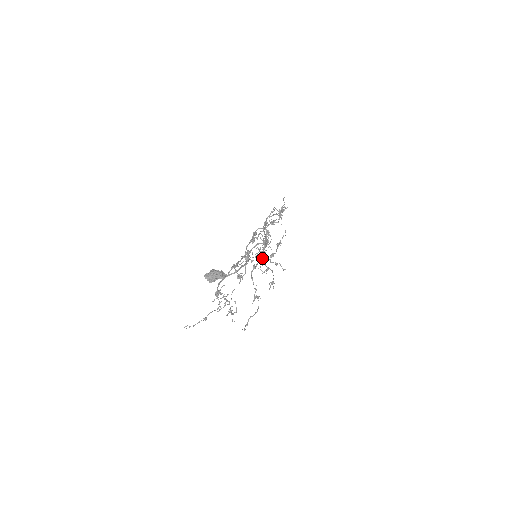
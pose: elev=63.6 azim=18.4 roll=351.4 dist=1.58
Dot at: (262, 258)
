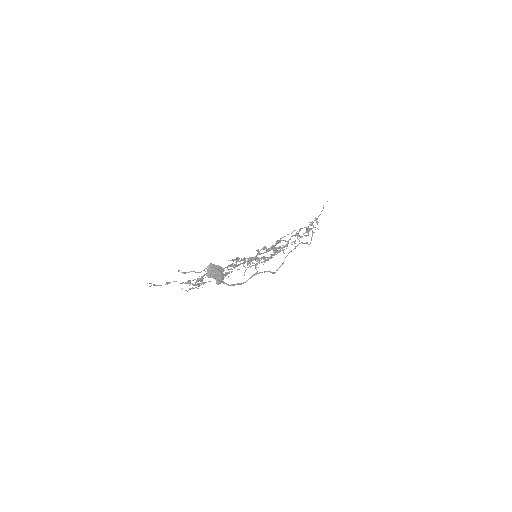
Dot at: occluded
